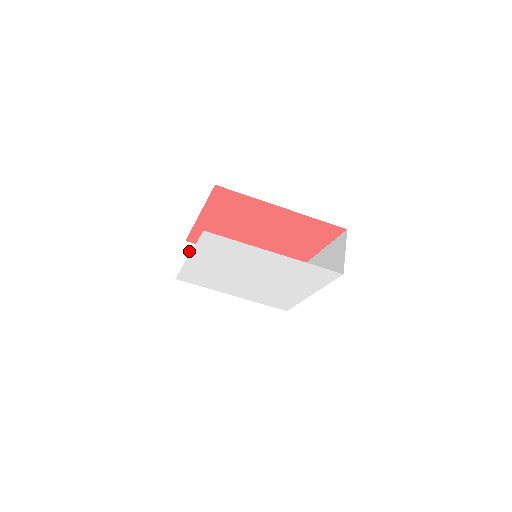
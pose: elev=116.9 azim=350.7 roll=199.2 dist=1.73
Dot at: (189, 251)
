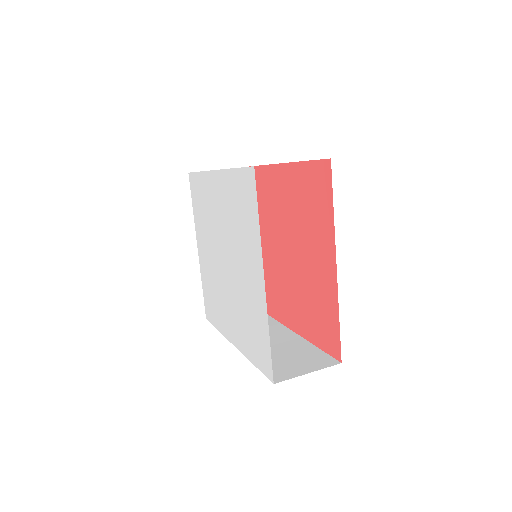
Dot at: occluded
